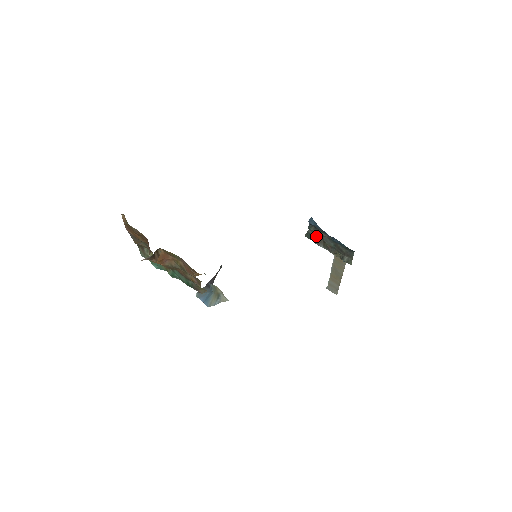
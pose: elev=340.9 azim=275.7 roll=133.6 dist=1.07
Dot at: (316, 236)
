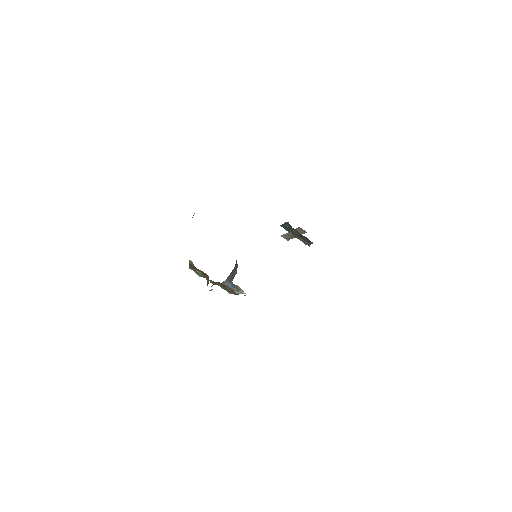
Dot at: (288, 228)
